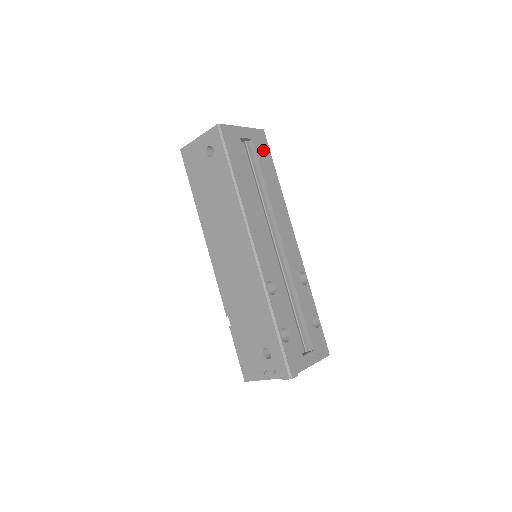
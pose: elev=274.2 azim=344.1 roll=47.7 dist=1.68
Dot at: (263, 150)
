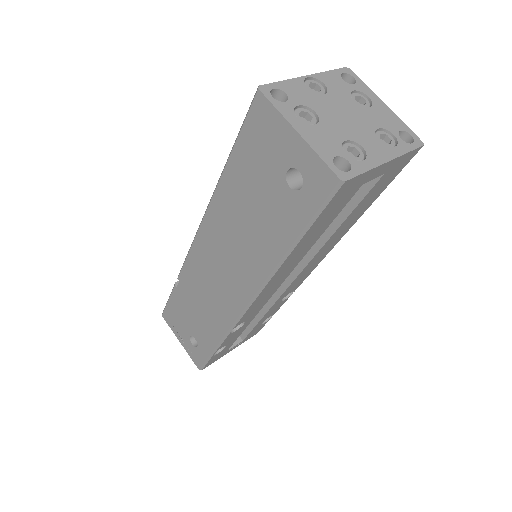
Dot at: (385, 181)
